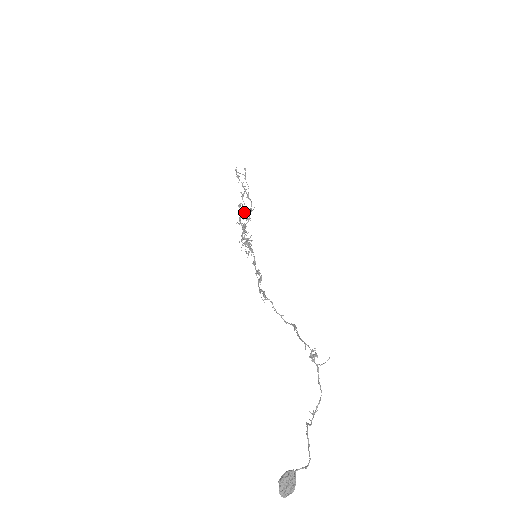
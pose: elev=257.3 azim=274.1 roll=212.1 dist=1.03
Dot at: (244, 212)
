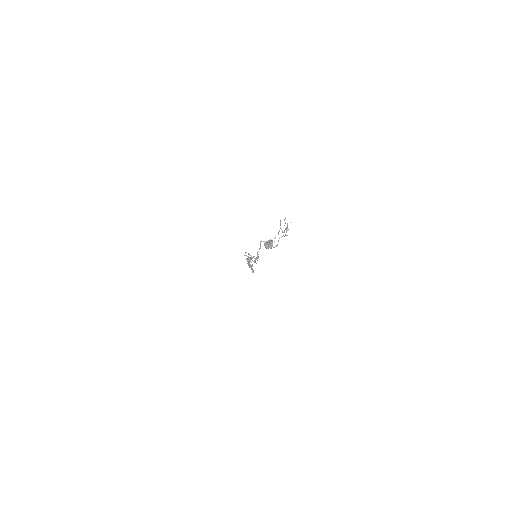
Dot at: occluded
